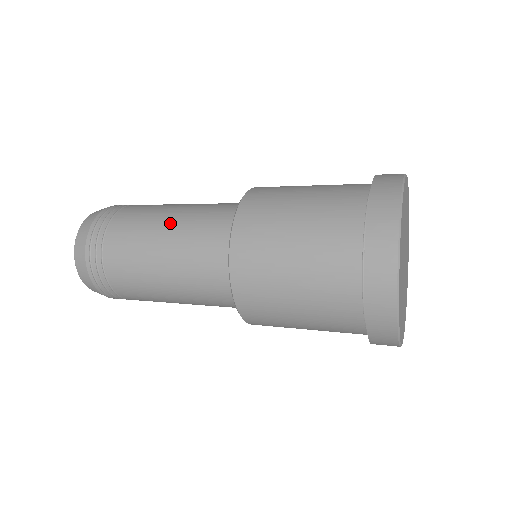
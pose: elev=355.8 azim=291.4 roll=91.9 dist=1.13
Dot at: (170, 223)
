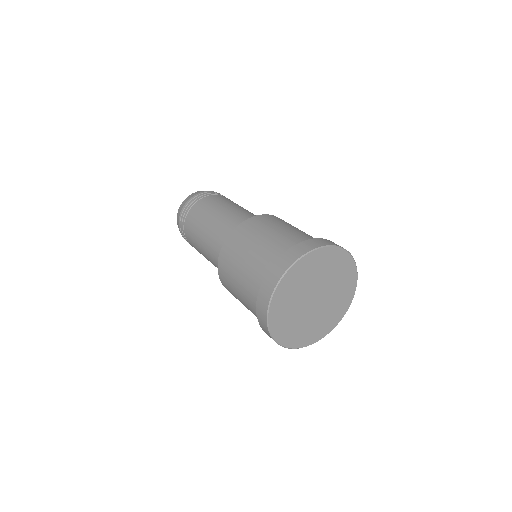
Dot at: (206, 230)
